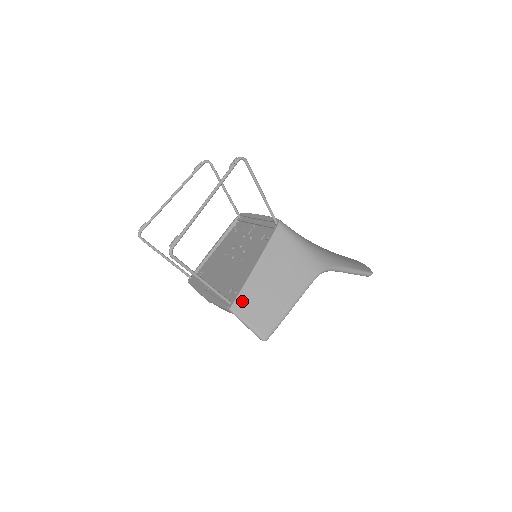
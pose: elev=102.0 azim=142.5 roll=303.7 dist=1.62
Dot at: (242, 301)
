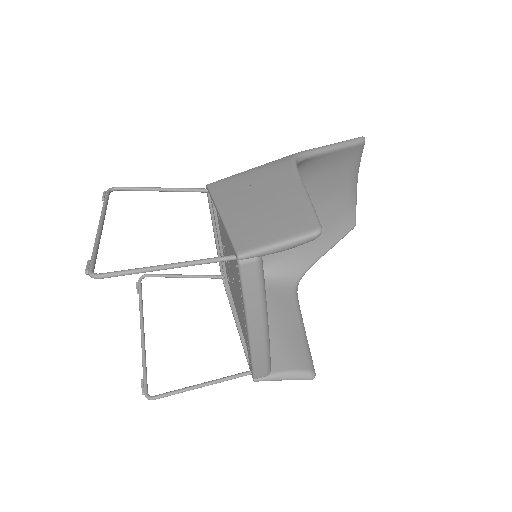
Dot at: (242, 239)
